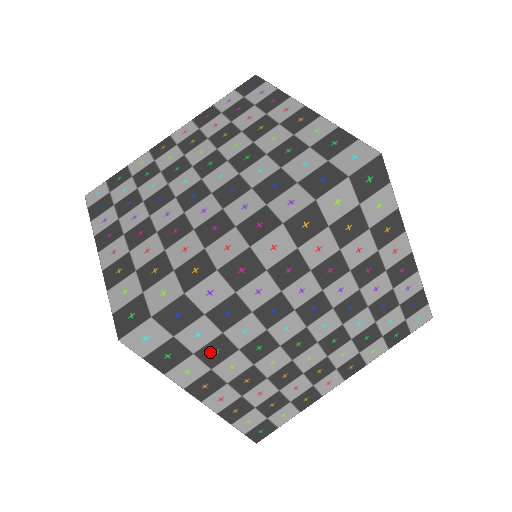
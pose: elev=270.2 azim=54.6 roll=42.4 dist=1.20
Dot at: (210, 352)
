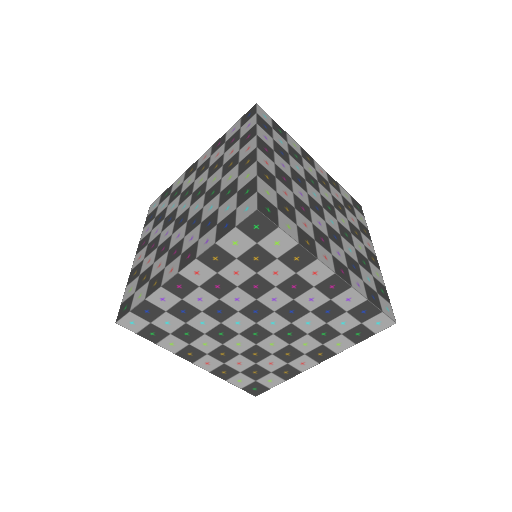
Dot at: (183, 334)
